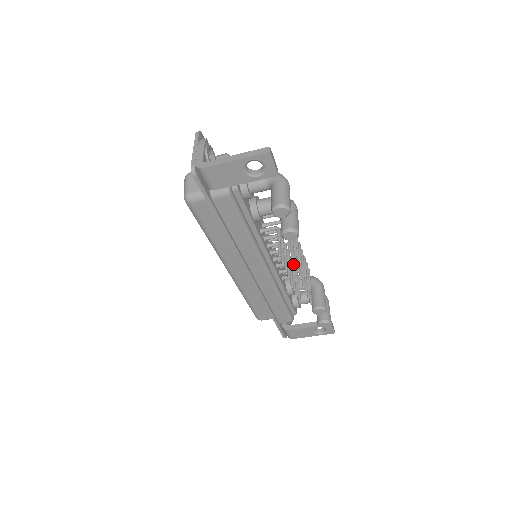
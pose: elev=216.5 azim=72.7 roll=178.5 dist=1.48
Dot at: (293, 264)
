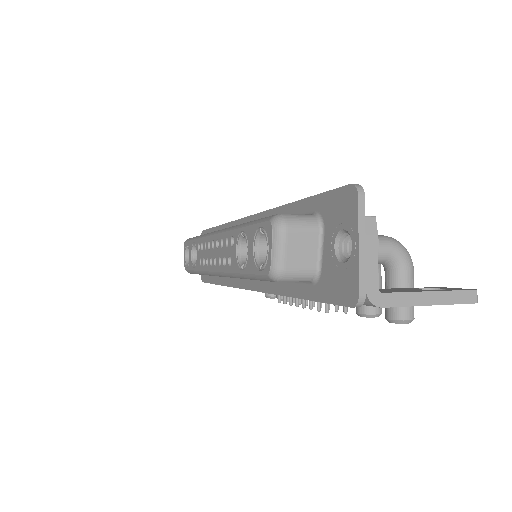
Dot at: occluded
